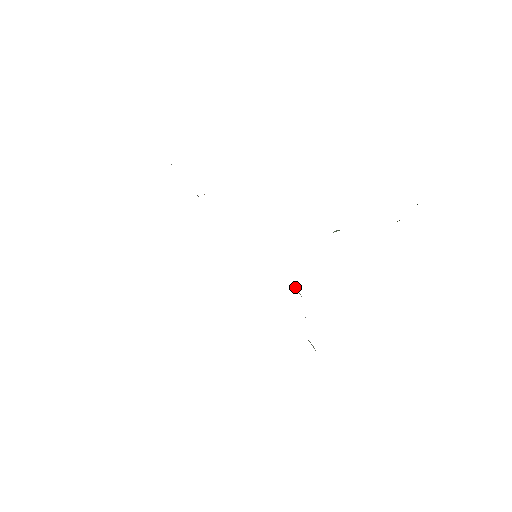
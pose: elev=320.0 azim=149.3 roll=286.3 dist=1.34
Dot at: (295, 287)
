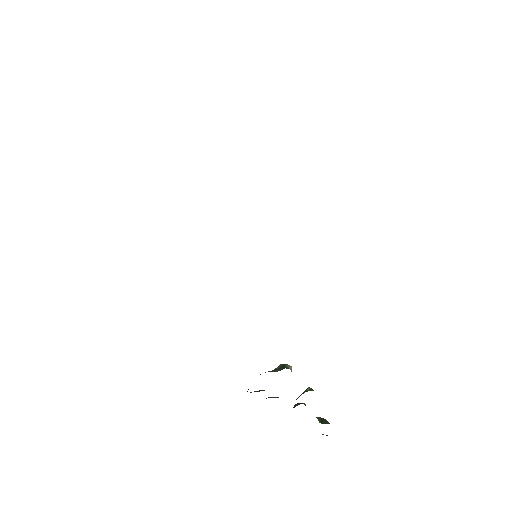
Dot at: occluded
